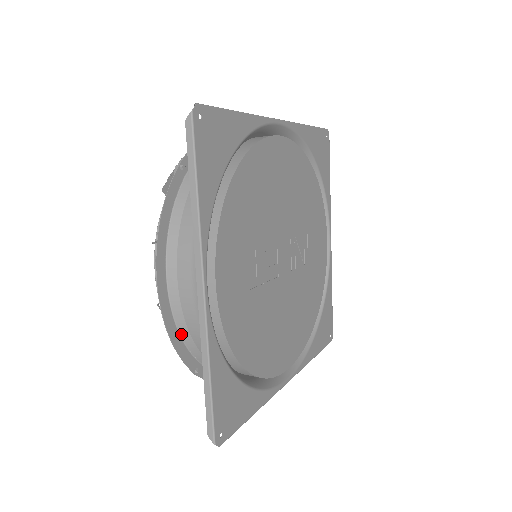
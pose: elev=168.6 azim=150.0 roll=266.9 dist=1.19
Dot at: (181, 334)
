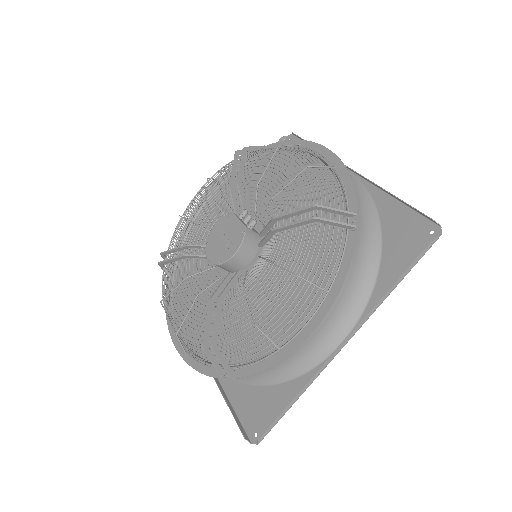
Dot at: (266, 357)
